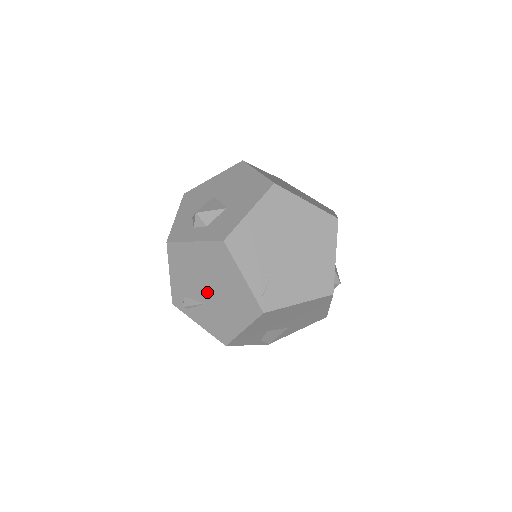
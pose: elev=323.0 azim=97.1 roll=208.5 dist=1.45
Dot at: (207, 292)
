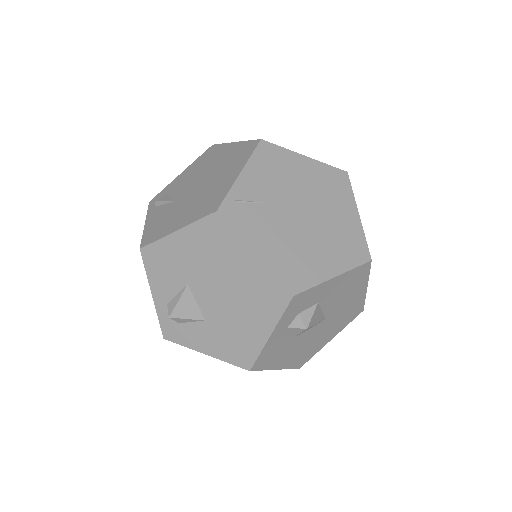
Dot at: (191, 189)
